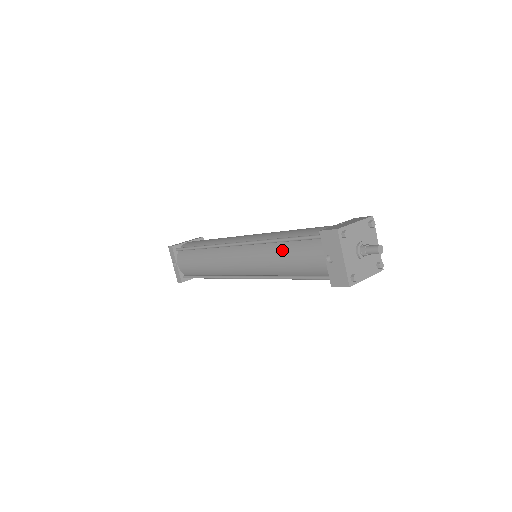
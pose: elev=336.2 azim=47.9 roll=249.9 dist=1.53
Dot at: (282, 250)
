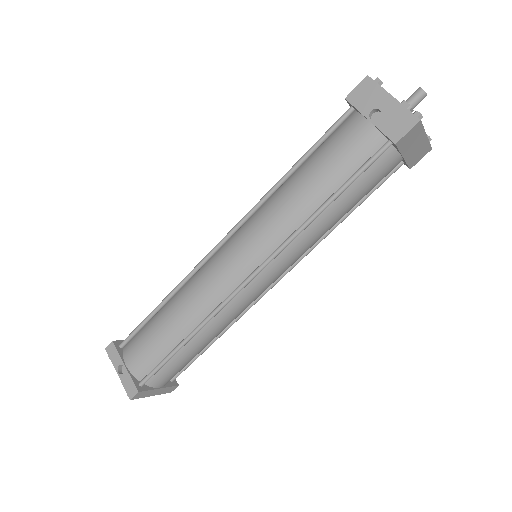
Dot at: (301, 173)
